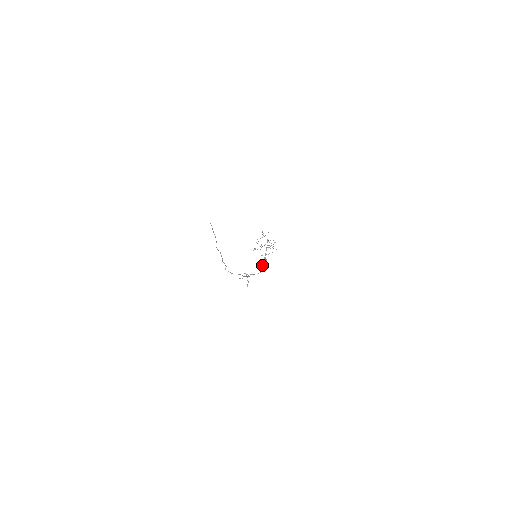
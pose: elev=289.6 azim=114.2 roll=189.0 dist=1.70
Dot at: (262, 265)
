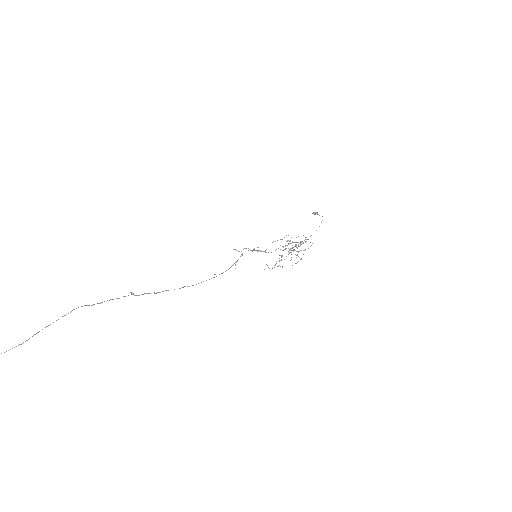
Dot at: occluded
